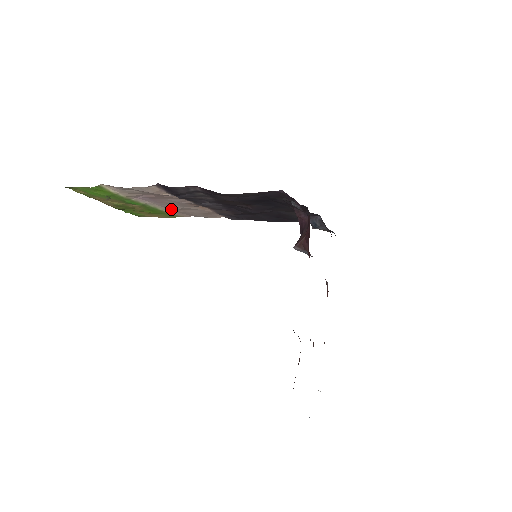
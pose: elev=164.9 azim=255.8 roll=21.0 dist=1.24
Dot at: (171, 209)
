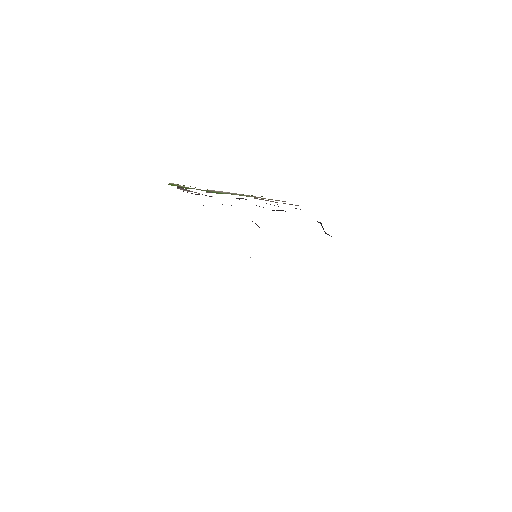
Dot at: occluded
